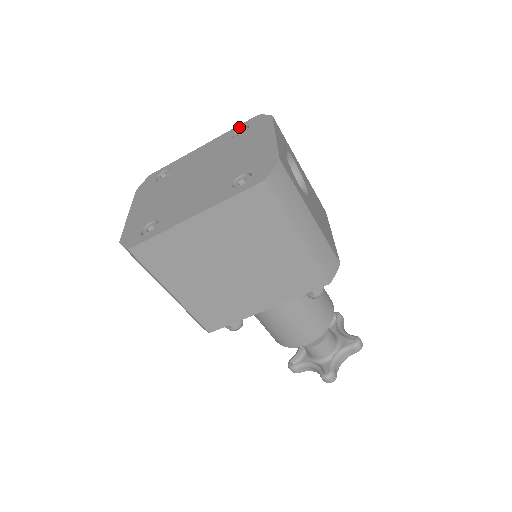
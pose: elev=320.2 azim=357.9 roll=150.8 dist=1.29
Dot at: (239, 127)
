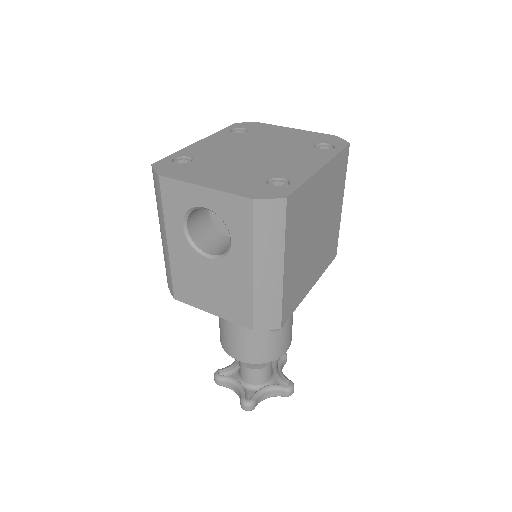
Dot at: (229, 129)
